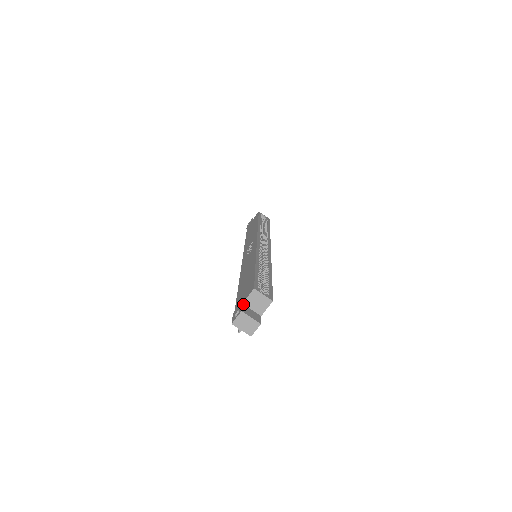
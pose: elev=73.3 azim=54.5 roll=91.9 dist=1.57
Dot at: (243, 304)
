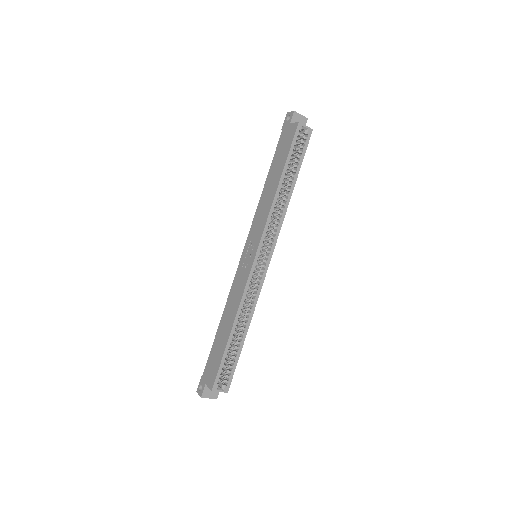
Dot at: (206, 385)
